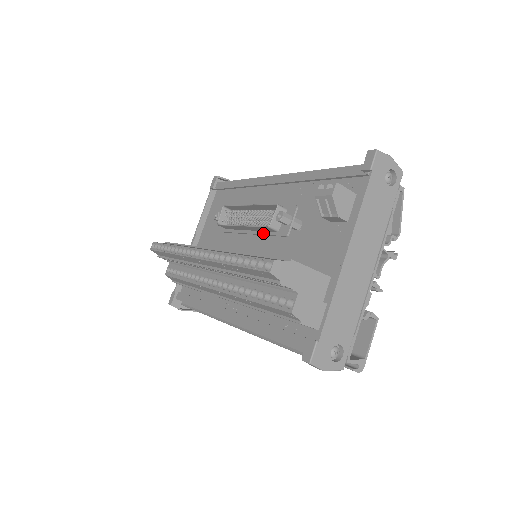
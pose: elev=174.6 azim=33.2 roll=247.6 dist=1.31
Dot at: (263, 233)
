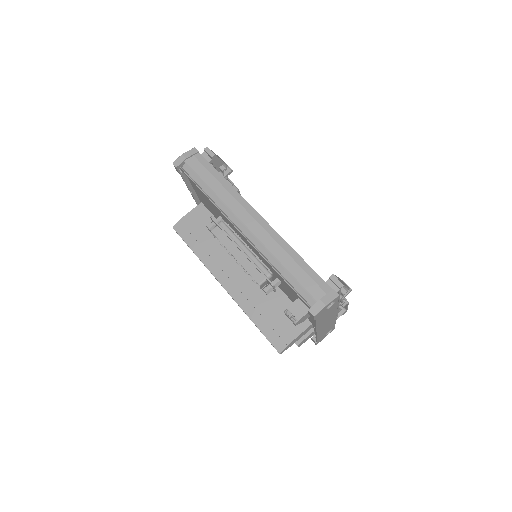
Dot at: occluded
